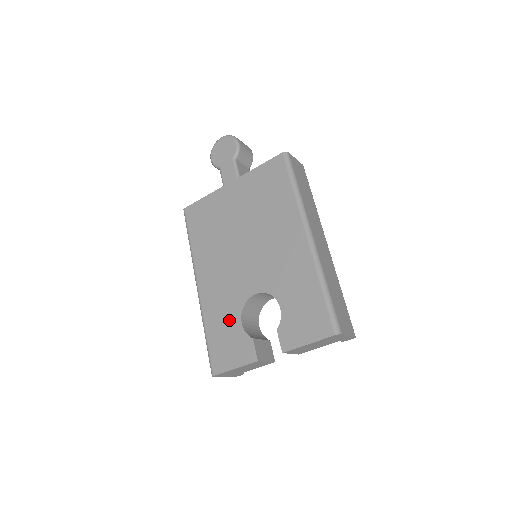
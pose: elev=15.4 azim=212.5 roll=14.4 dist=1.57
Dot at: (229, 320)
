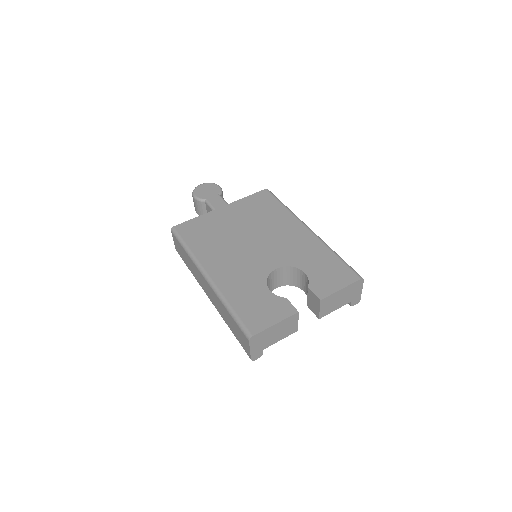
Dot at: (255, 291)
